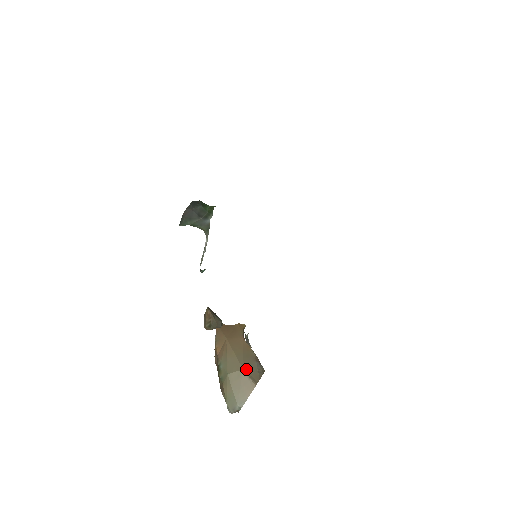
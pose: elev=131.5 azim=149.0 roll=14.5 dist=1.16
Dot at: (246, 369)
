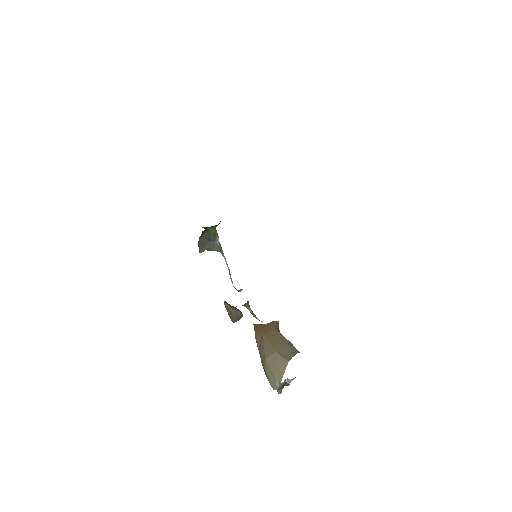
Dot at: (279, 351)
